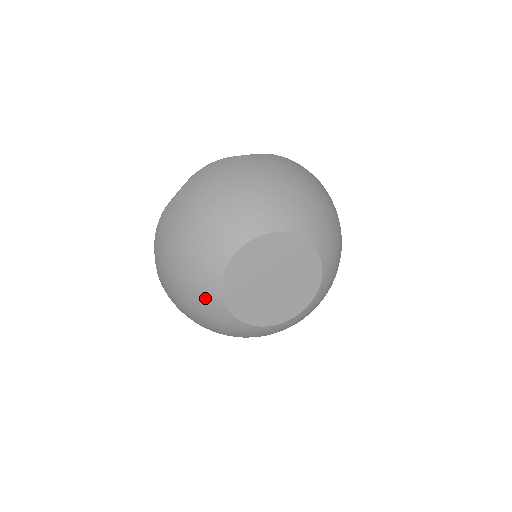
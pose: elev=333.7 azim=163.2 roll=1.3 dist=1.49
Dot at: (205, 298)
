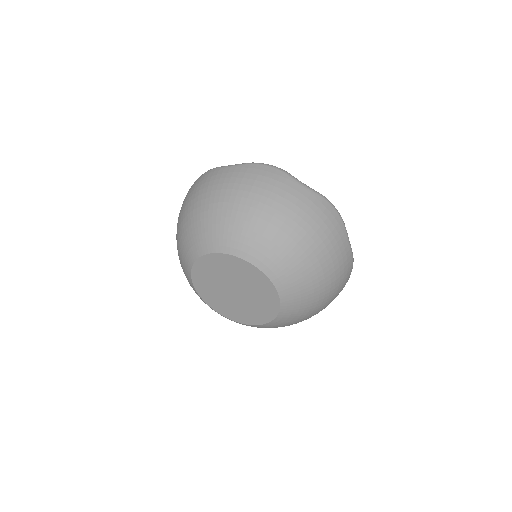
Dot at: (184, 257)
